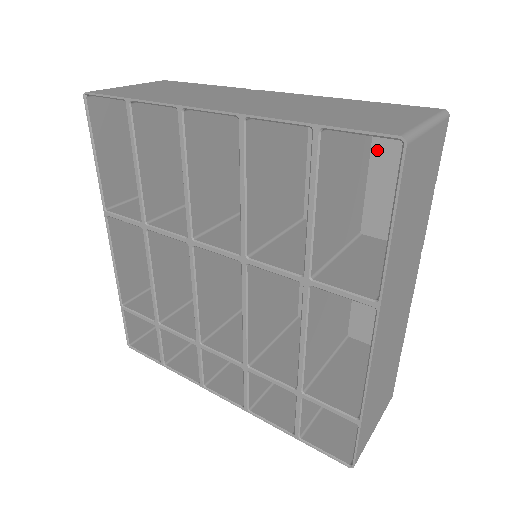
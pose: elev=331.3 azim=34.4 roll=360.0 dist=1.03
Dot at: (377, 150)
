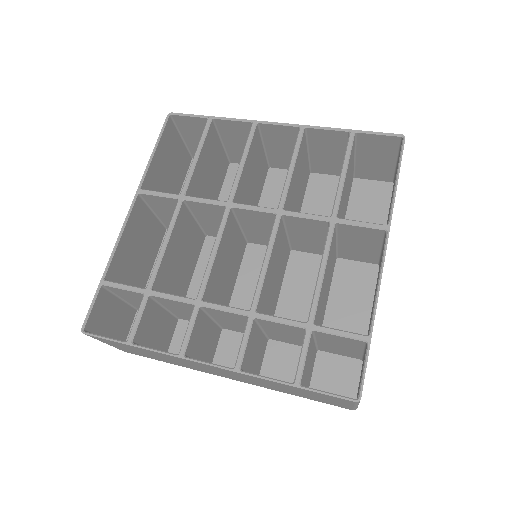
Dot at: (353, 200)
